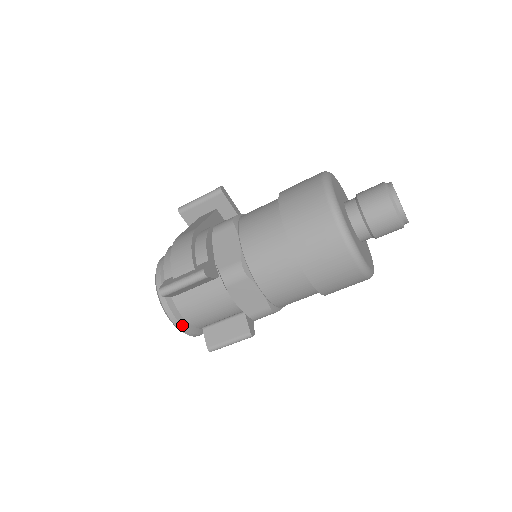
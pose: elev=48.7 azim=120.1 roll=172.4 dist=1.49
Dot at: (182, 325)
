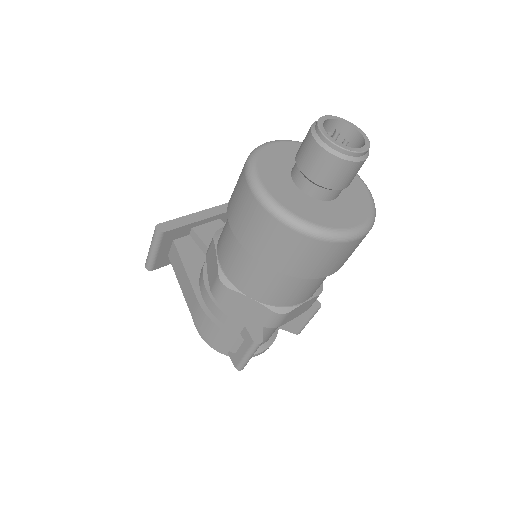
Dot at: (267, 348)
